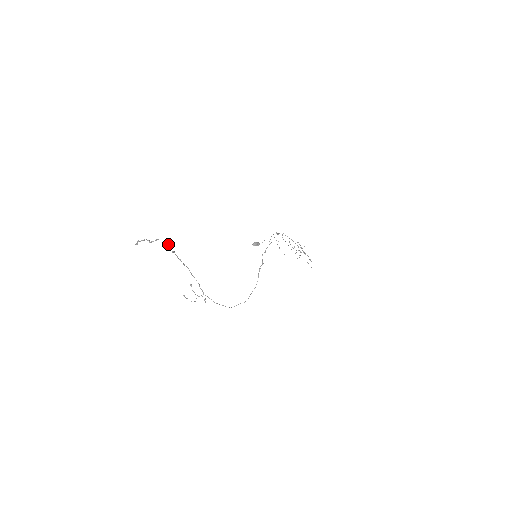
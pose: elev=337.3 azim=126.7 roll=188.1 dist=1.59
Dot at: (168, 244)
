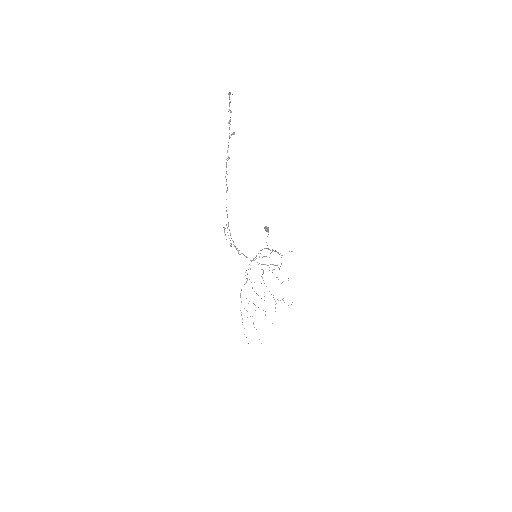
Dot at: occluded
